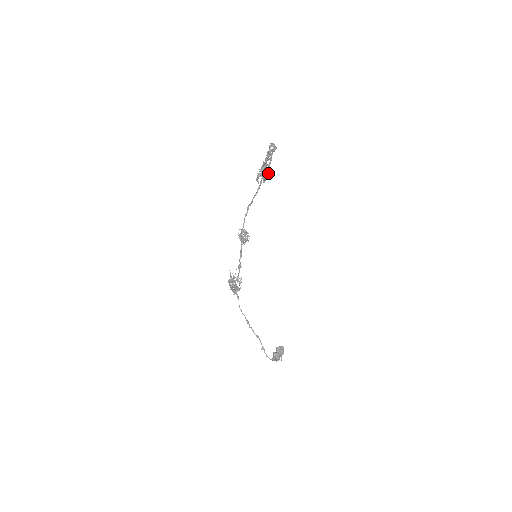
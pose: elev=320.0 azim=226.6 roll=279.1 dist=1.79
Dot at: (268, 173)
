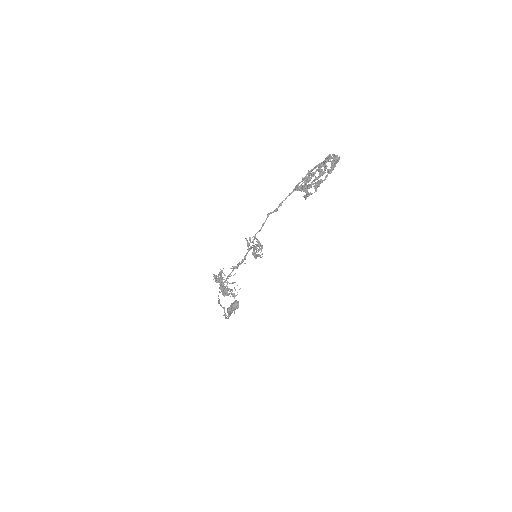
Dot at: occluded
